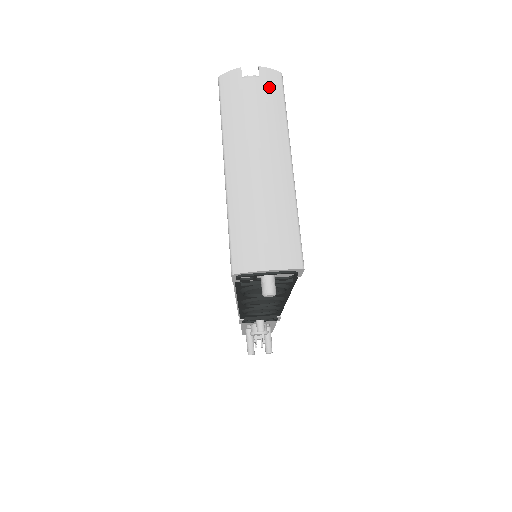
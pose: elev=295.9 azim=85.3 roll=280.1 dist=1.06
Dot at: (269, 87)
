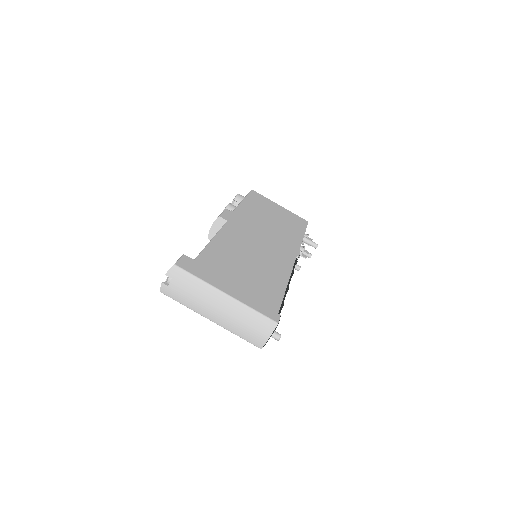
Dot at: (179, 278)
